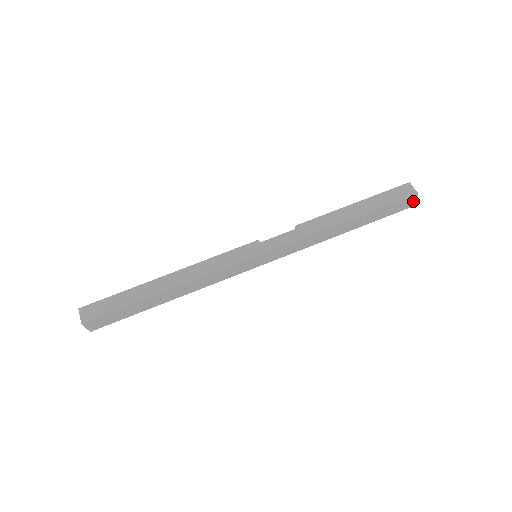
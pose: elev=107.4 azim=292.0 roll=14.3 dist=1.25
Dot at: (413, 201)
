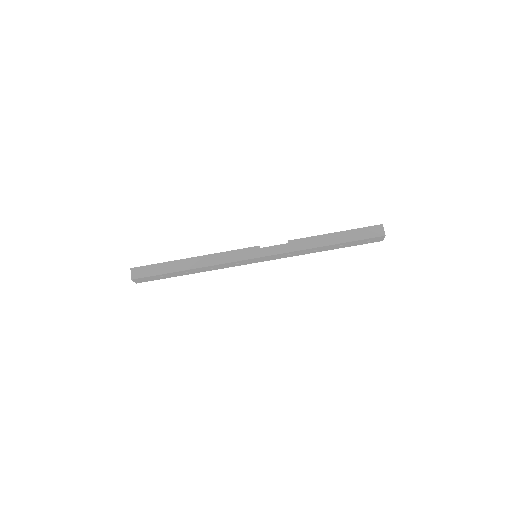
Dot at: (382, 238)
